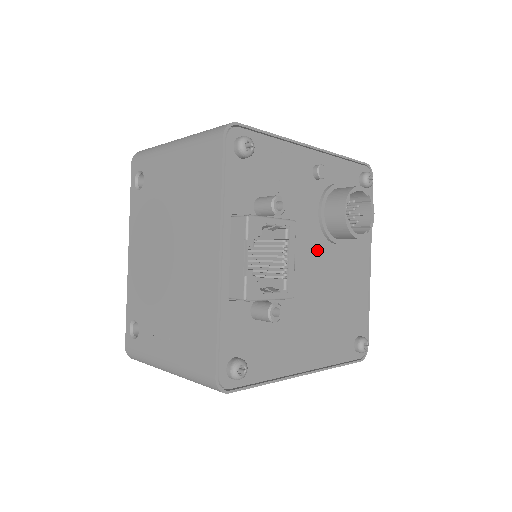
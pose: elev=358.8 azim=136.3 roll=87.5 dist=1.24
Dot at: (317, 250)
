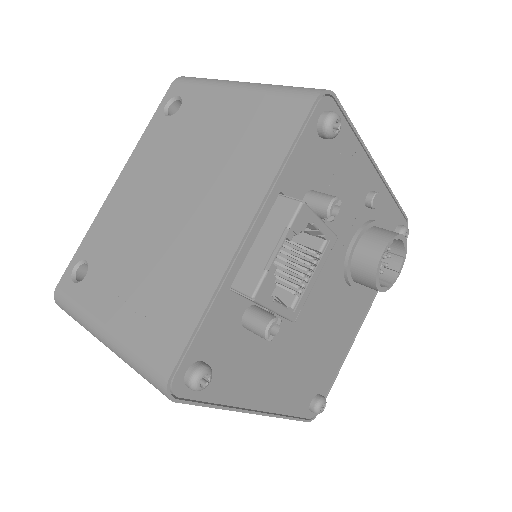
Dot at: (331, 281)
